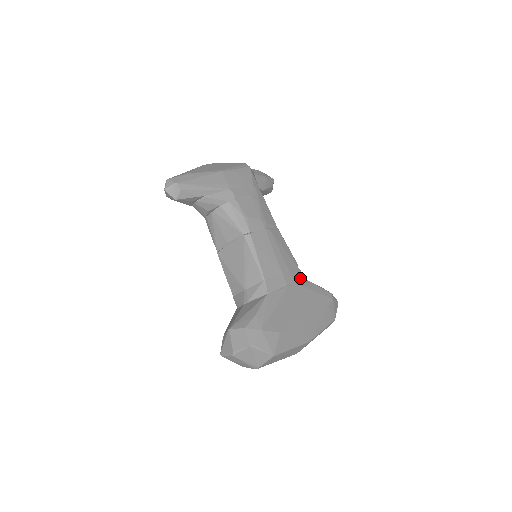
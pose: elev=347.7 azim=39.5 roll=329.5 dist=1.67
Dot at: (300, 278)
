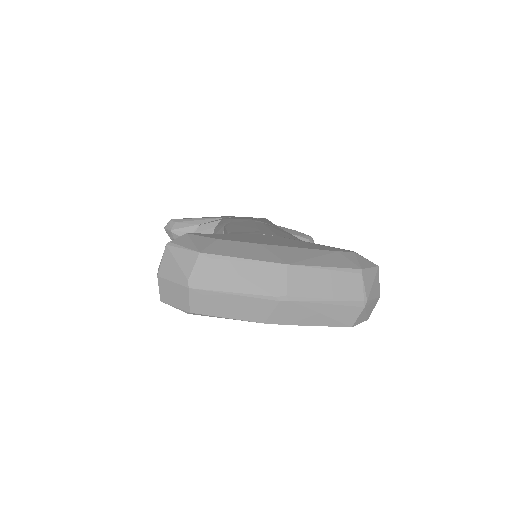
Dot at: occluded
